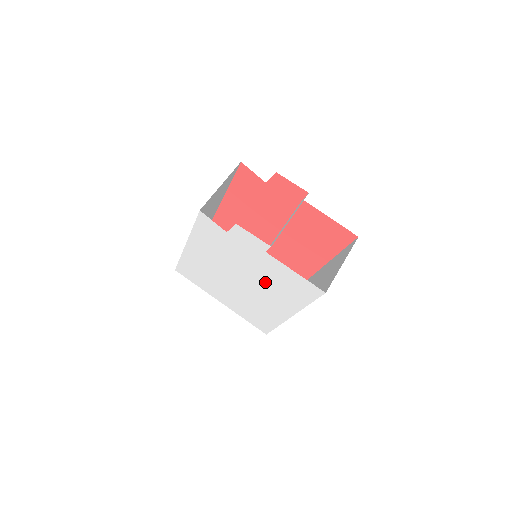
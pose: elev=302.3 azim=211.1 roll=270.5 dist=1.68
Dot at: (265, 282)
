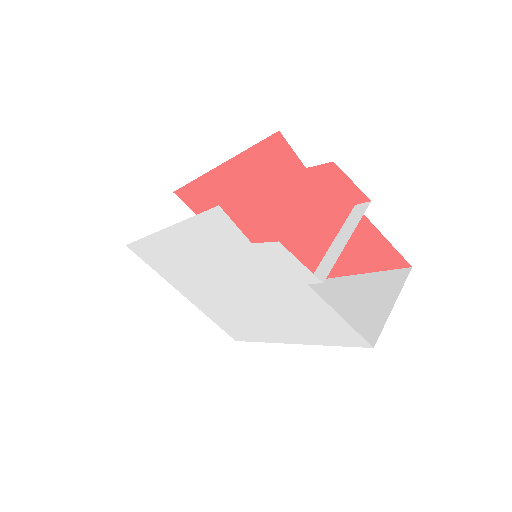
Dot at: (277, 306)
